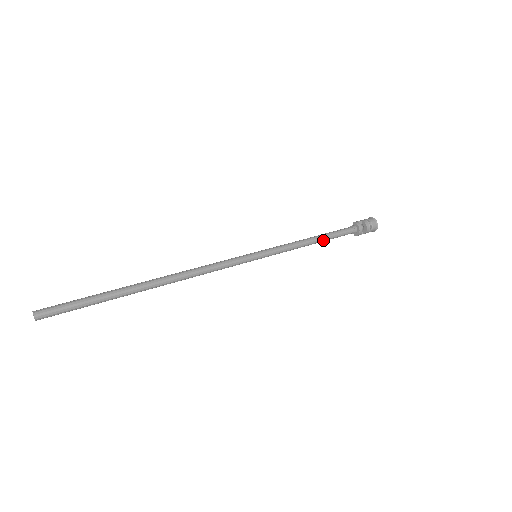
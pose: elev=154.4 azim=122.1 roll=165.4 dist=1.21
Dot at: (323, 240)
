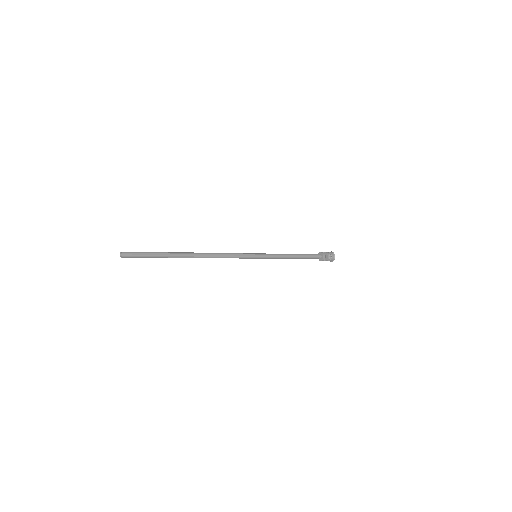
Dot at: (299, 257)
